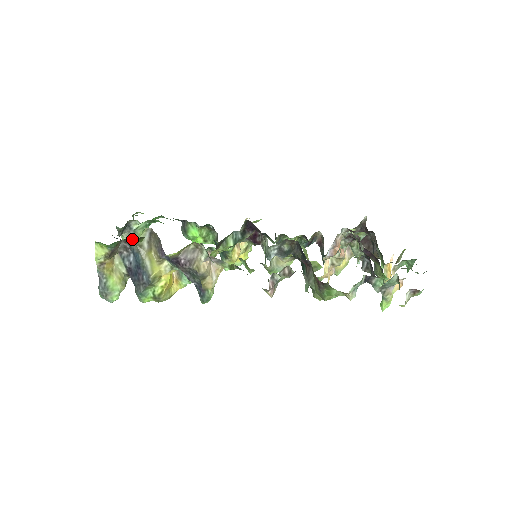
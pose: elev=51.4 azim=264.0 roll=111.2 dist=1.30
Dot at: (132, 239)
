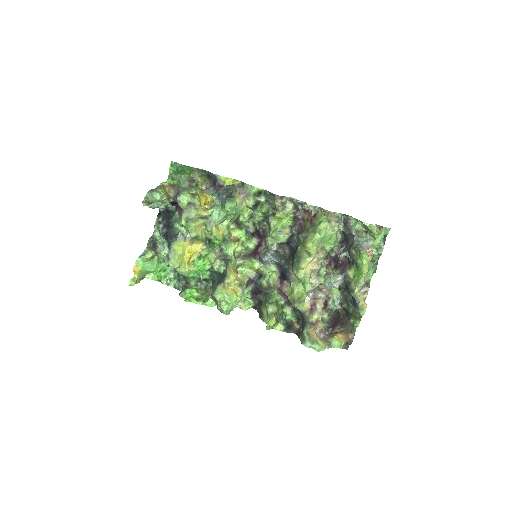
Dot at: occluded
